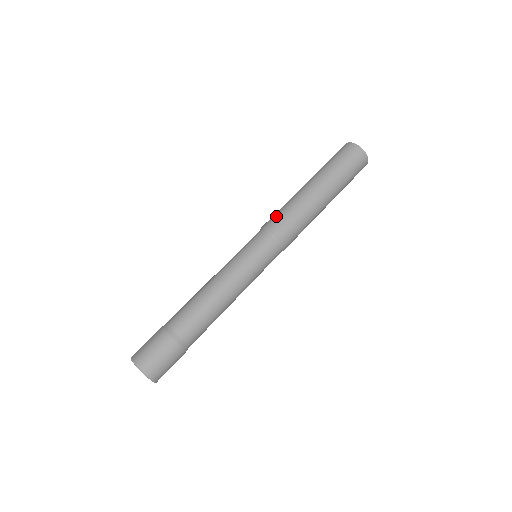
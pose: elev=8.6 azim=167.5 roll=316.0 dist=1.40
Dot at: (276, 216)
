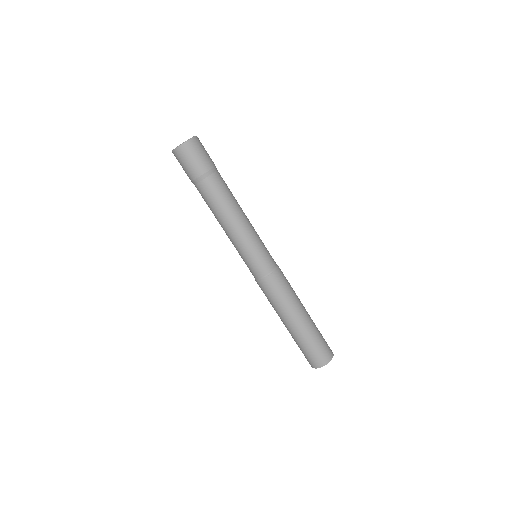
Dot at: occluded
